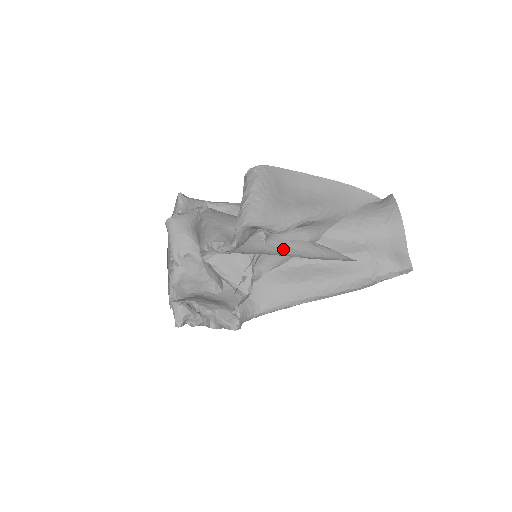
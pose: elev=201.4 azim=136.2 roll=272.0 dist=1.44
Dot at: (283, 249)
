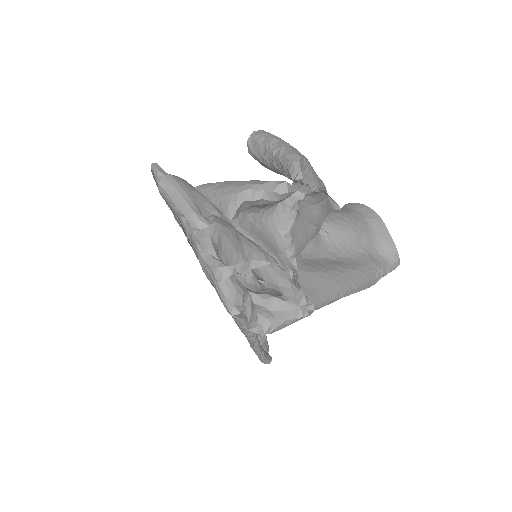
Dot at: occluded
